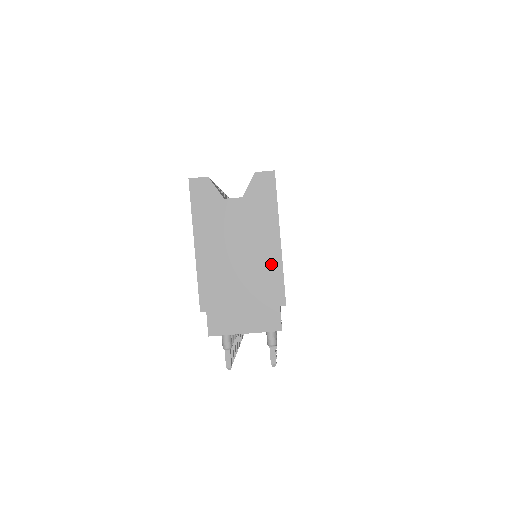
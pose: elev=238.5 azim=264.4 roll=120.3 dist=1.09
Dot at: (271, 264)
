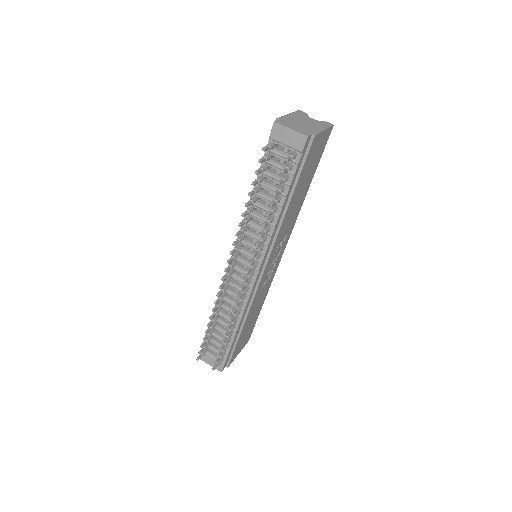
Dot at: (316, 130)
